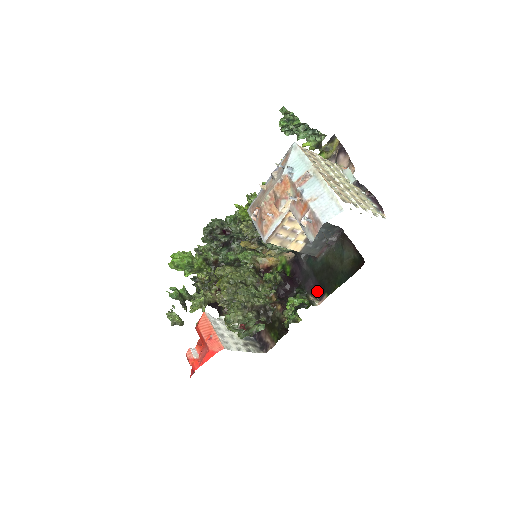
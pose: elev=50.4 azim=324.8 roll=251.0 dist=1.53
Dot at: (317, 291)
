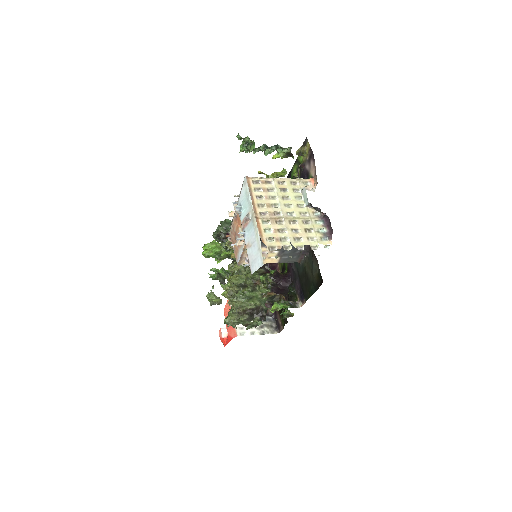
Dot at: (300, 294)
